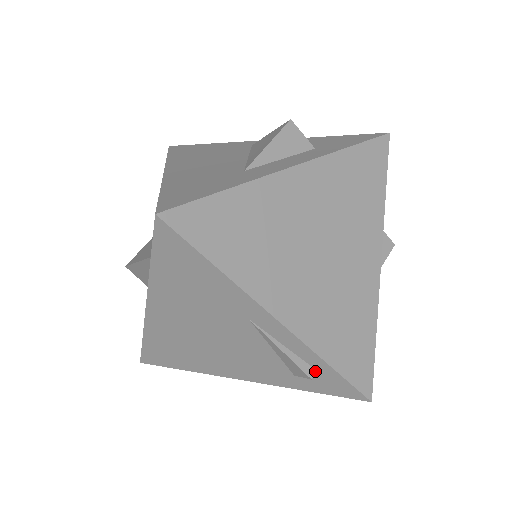
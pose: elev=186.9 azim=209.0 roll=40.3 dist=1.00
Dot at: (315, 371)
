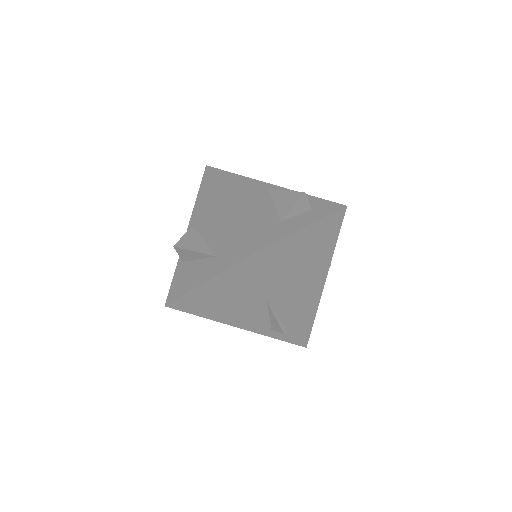
Dot at: (286, 330)
